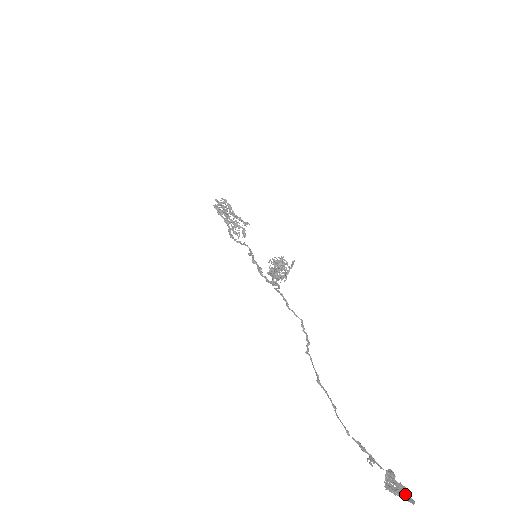
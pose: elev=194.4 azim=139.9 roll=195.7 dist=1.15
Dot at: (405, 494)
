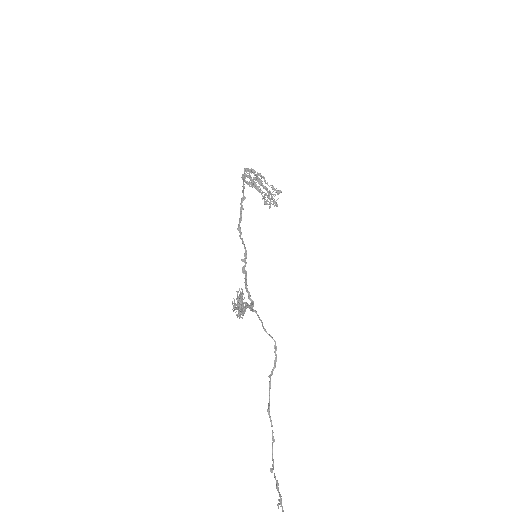
Dot at: out of frame
